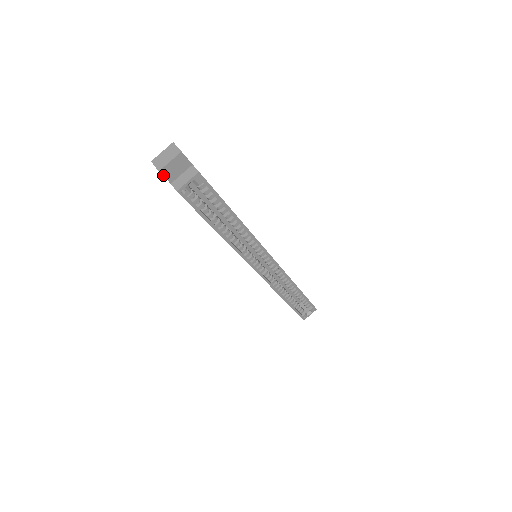
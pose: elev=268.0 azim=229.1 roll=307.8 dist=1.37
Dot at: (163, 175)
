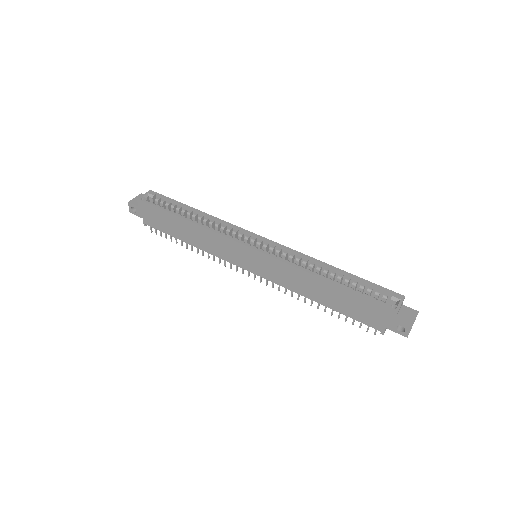
Dot at: (132, 204)
